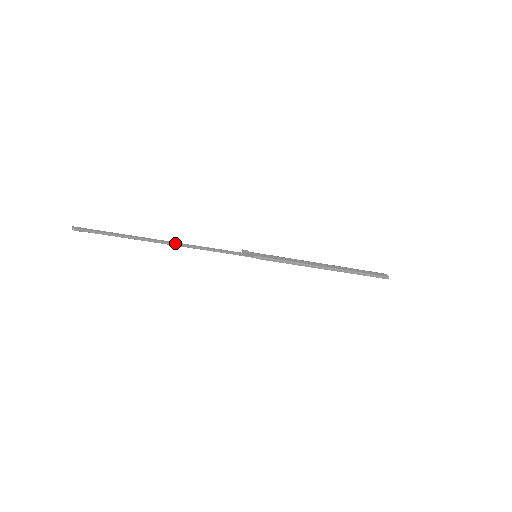
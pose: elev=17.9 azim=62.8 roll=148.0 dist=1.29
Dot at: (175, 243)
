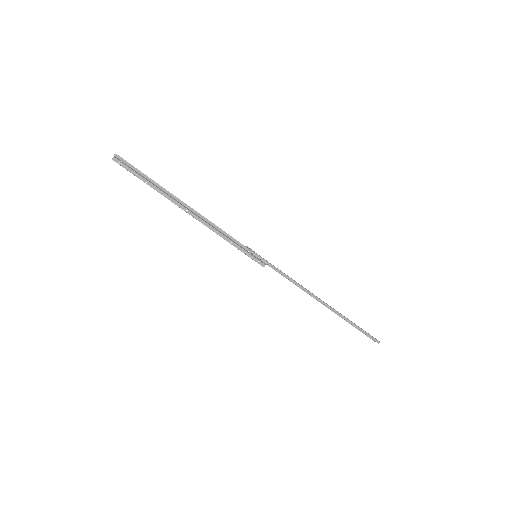
Dot at: (190, 207)
